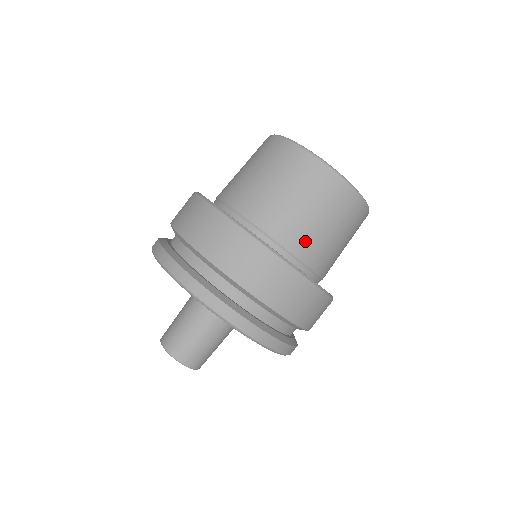
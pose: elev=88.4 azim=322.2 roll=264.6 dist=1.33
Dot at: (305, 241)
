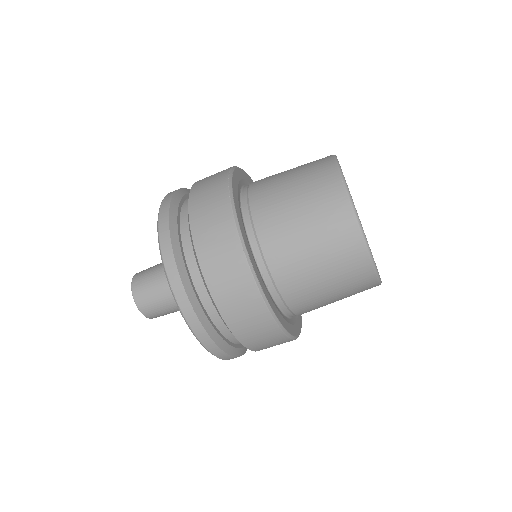
Dot at: (280, 244)
